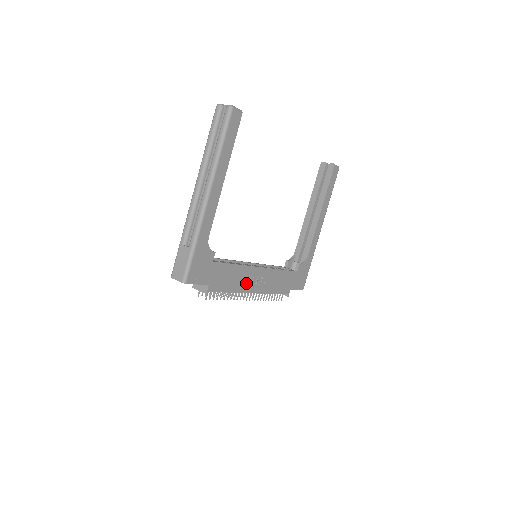
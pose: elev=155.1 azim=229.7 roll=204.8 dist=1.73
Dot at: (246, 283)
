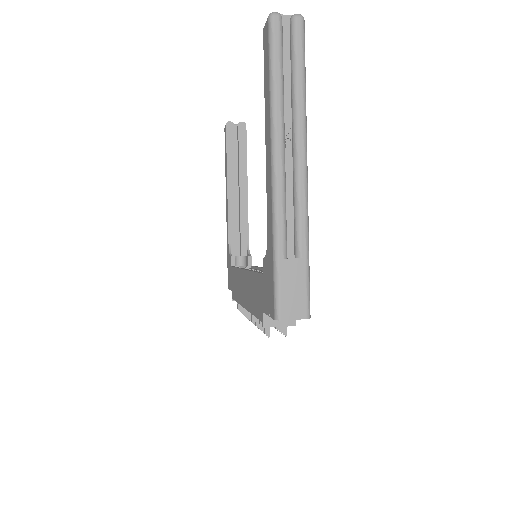
Dot at: occluded
